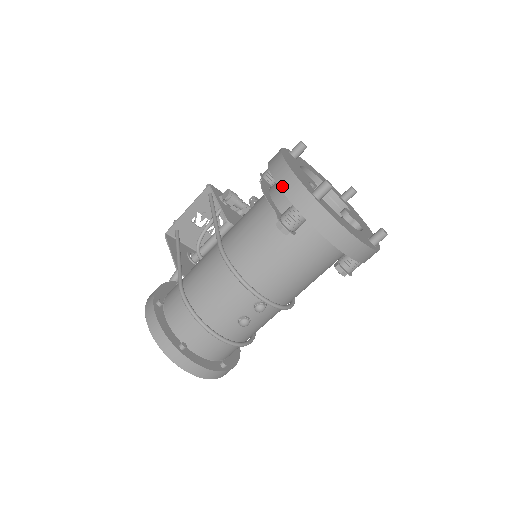
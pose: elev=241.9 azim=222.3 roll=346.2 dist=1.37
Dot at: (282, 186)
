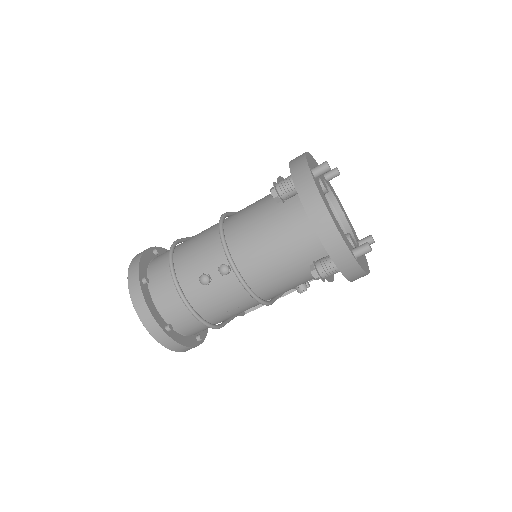
Dot at: (292, 162)
